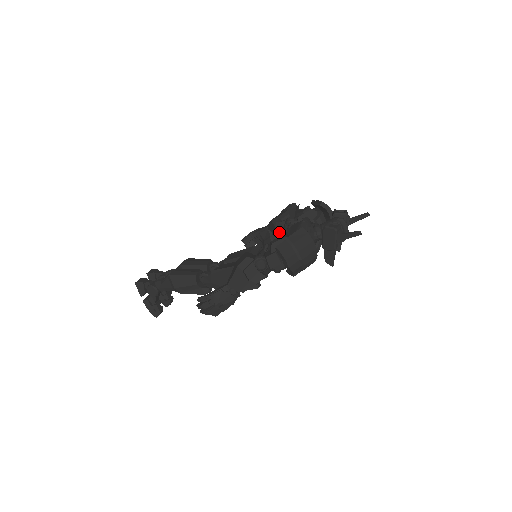
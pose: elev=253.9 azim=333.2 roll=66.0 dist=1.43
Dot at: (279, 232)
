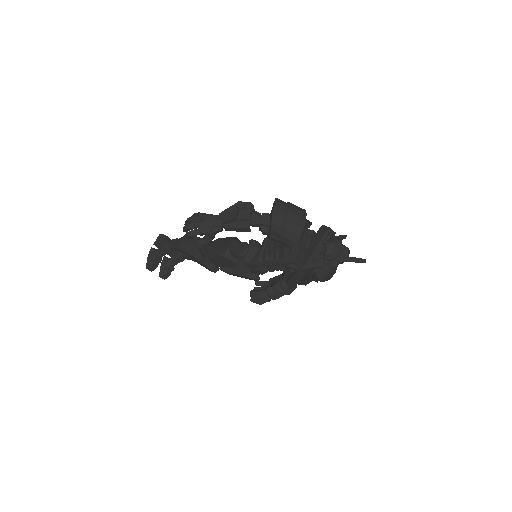
Dot at: occluded
